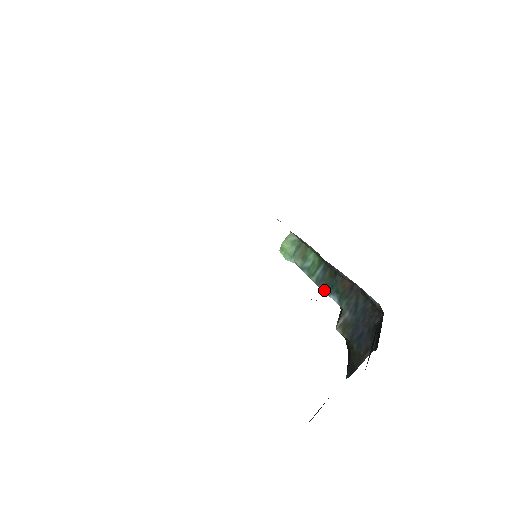
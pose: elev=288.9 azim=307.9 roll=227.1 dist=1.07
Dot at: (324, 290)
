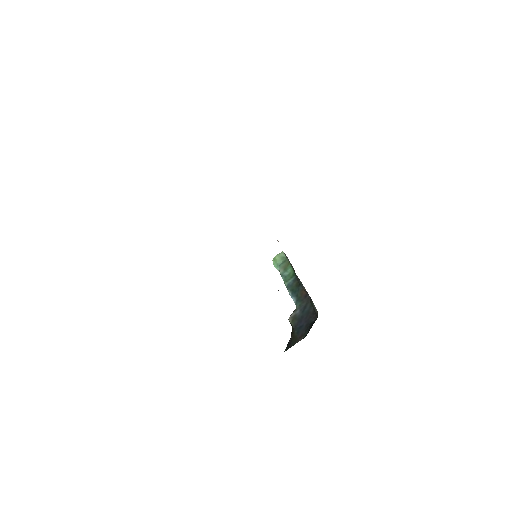
Dot at: (290, 293)
